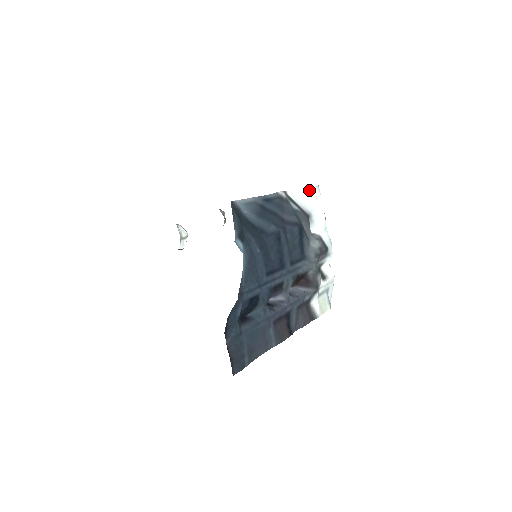
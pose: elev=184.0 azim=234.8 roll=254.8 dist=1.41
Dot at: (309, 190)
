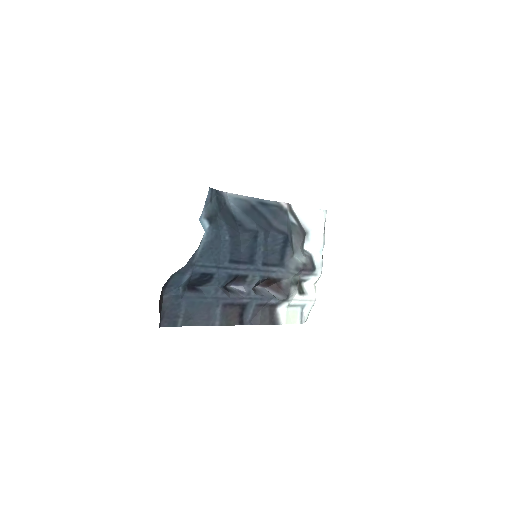
Dot at: (315, 211)
